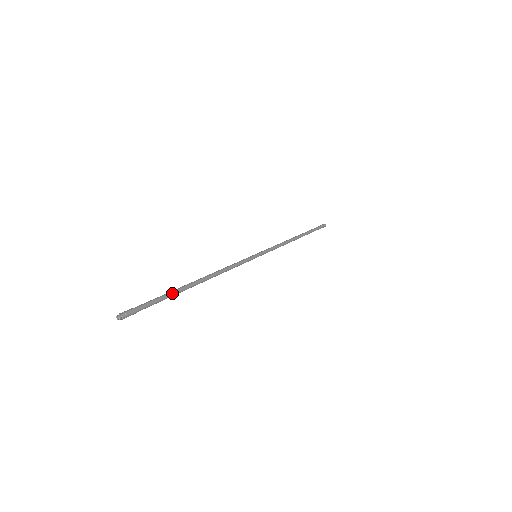
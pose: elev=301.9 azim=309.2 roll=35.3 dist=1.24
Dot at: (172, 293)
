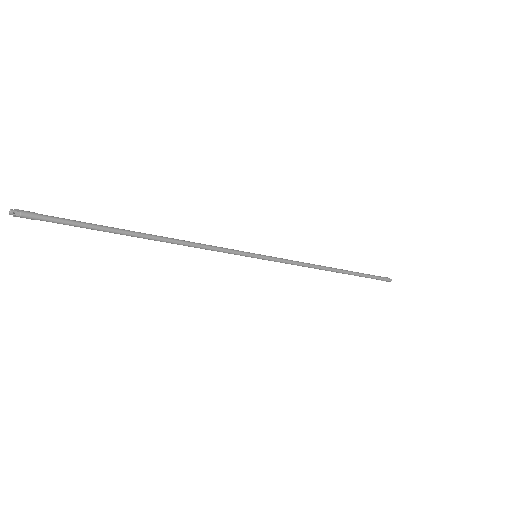
Dot at: (102, 228)
